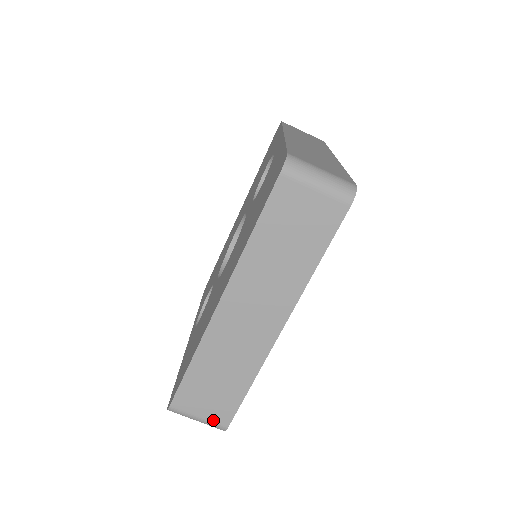
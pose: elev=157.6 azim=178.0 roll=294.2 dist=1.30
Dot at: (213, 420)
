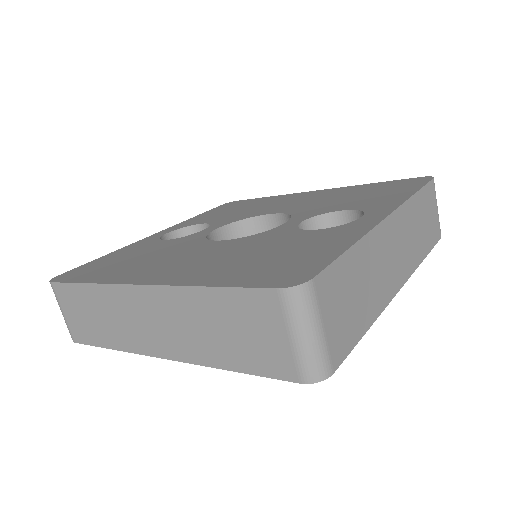
Dot at: (70, 327)
